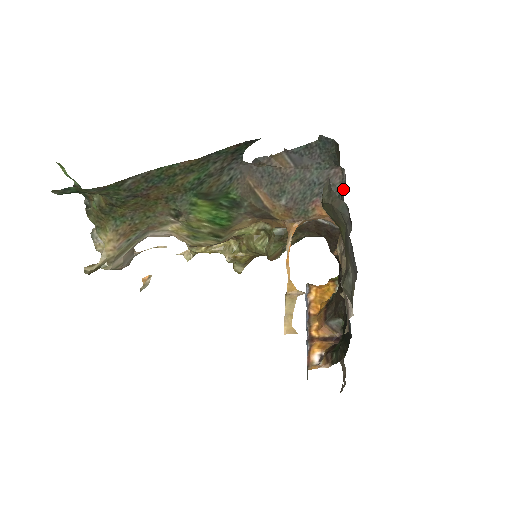
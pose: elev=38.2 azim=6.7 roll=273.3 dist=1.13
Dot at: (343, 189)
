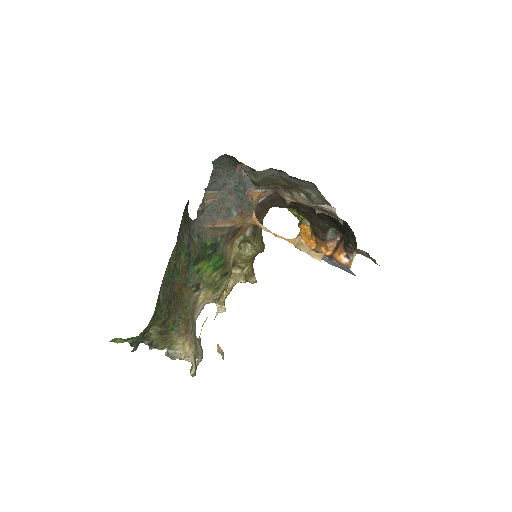
Dot at: occluded
